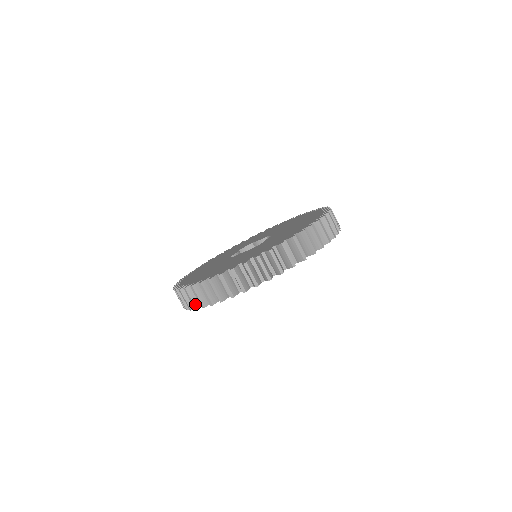
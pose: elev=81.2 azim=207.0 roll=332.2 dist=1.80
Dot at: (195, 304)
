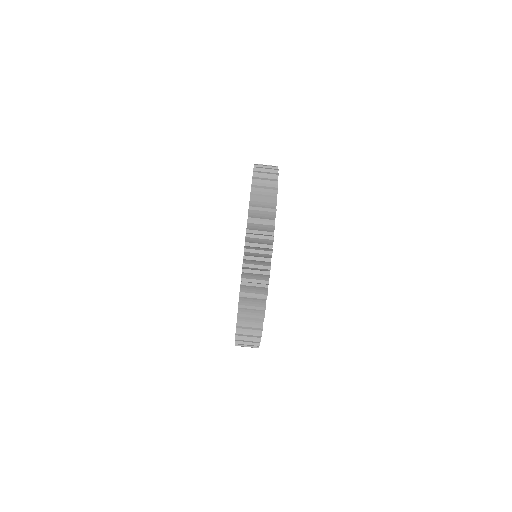
Dot at: (264, 265)
